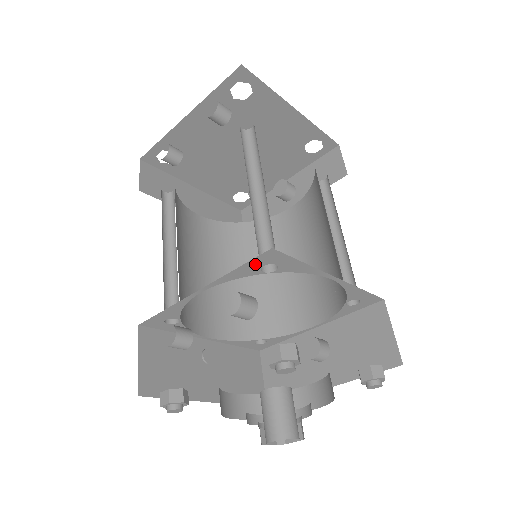
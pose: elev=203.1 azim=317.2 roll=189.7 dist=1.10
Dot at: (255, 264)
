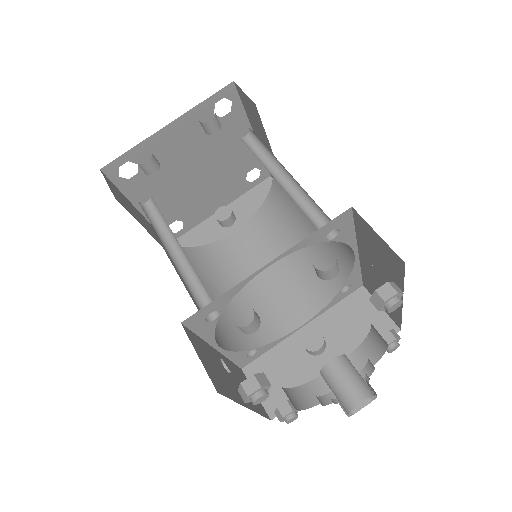
Dot at: (328, 227)
